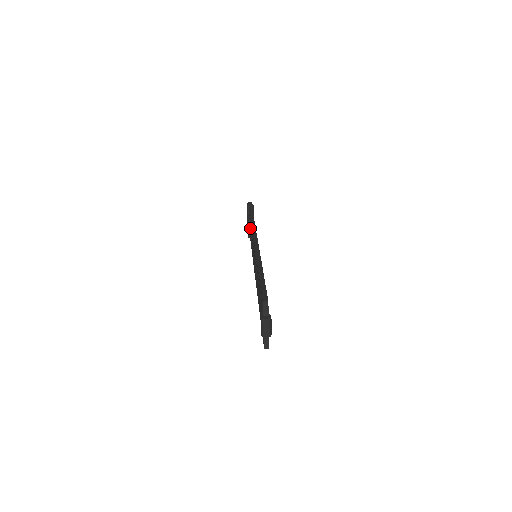
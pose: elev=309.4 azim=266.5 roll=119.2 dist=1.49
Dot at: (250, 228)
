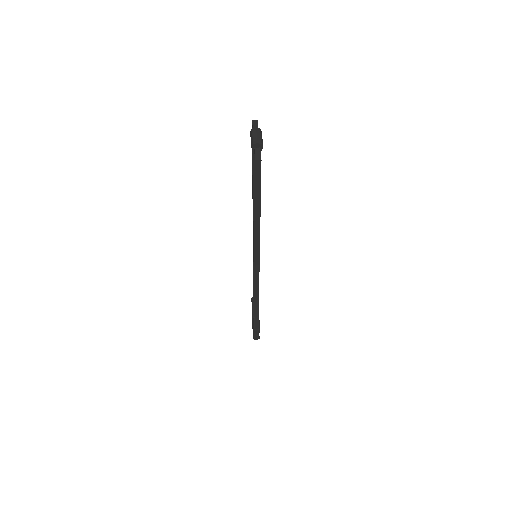
Dot at: occluded
